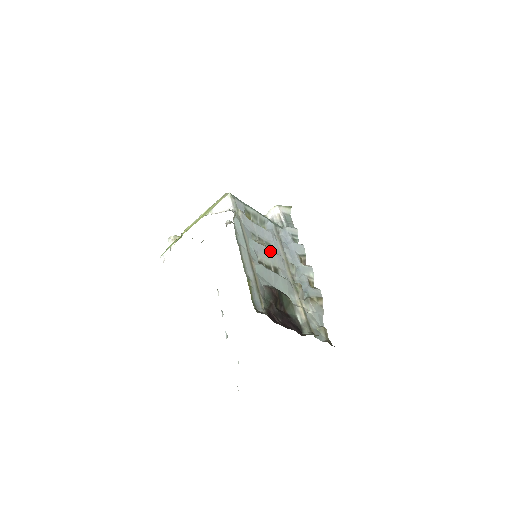
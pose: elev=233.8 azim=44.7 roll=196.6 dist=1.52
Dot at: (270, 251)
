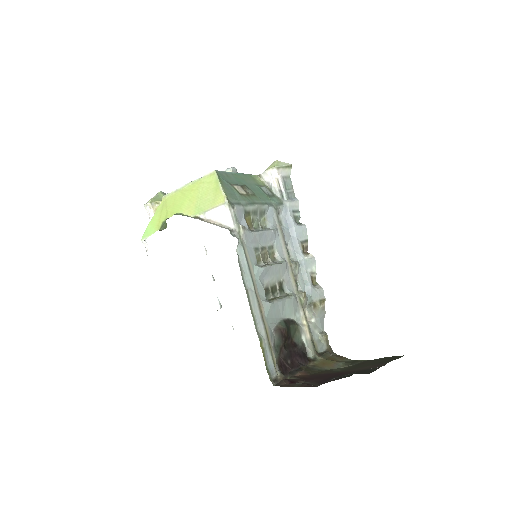
Dot at: (275, 266)
